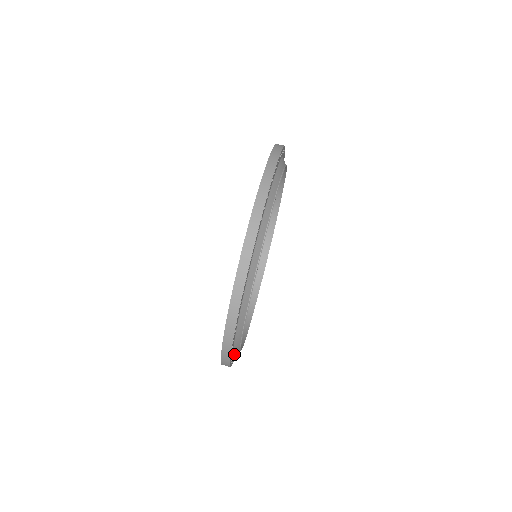
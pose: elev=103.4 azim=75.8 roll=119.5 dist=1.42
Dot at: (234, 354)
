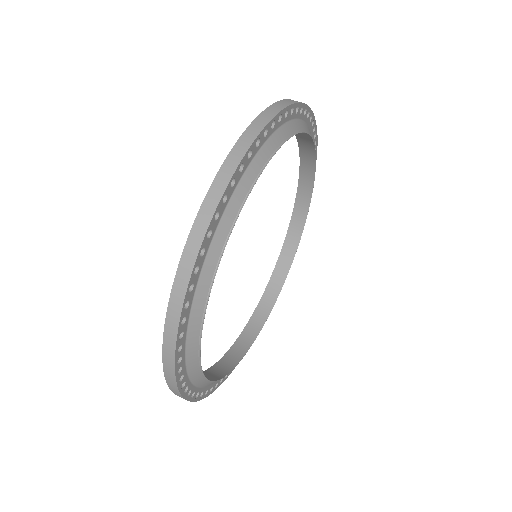
Dot at: (193, 309)
